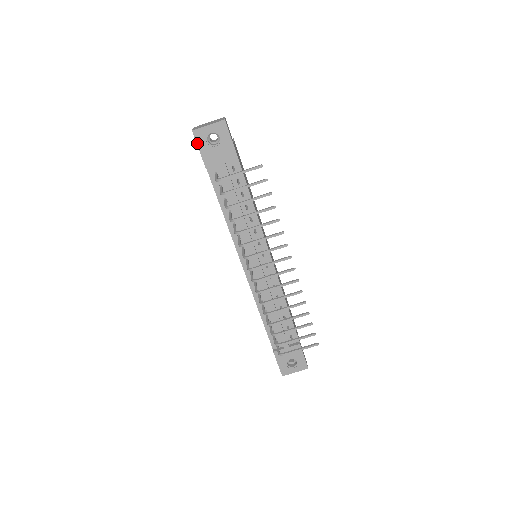
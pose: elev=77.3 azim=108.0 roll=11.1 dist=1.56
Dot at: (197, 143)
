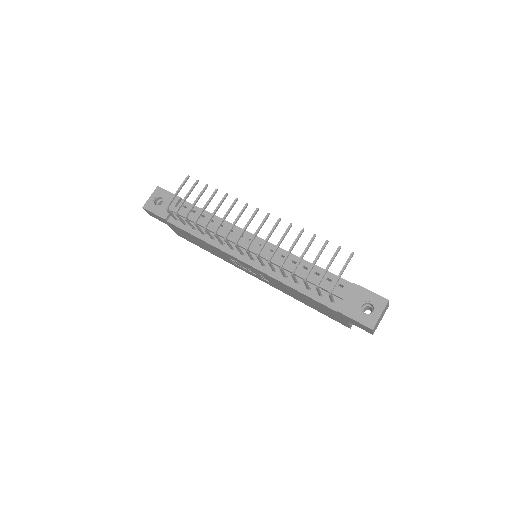
Dot at: (150, 211)
